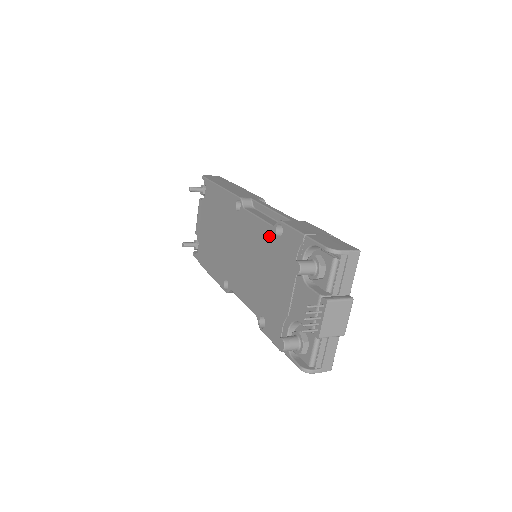
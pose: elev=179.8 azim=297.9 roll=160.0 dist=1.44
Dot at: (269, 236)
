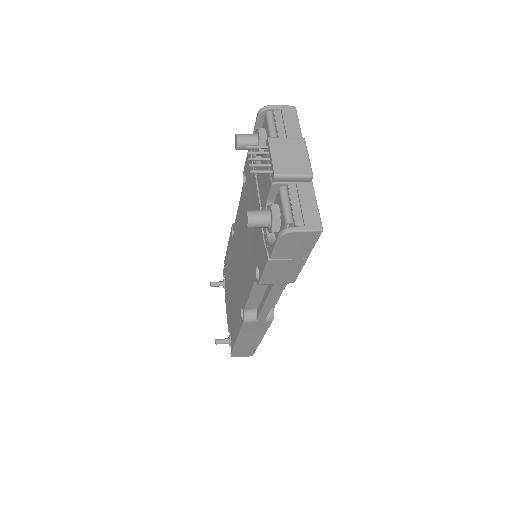
Dot at: (243, 198)
